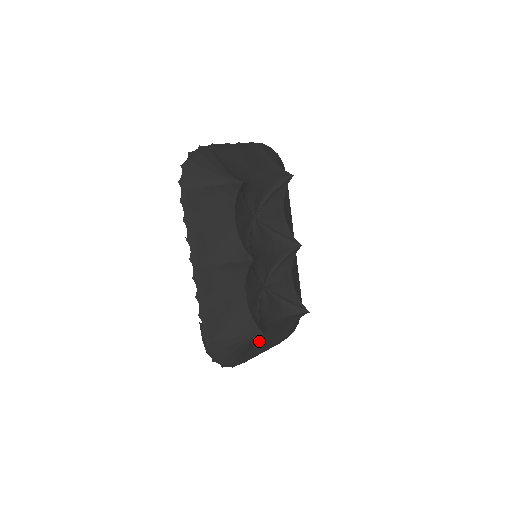
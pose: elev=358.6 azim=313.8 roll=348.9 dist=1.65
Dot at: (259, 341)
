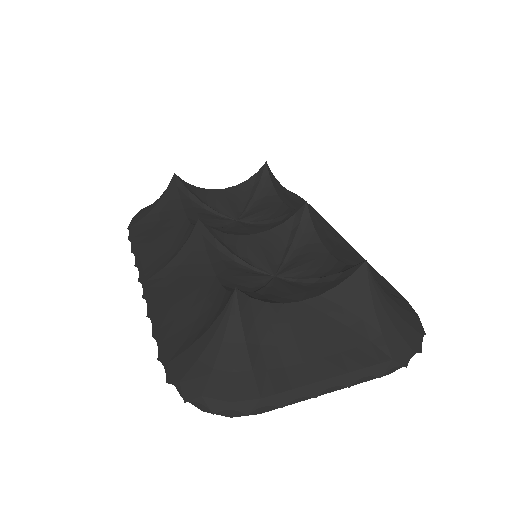
Dot at: (288, 349)
